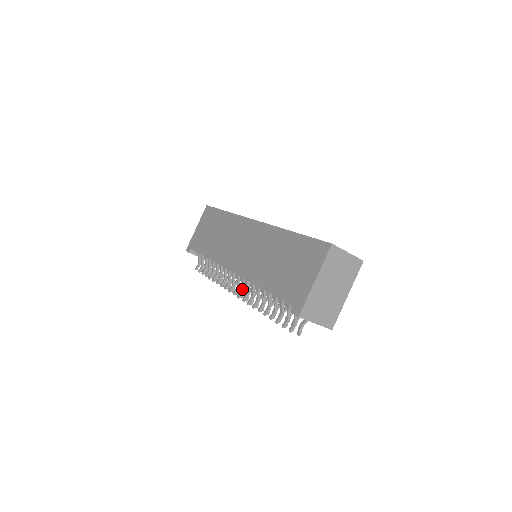
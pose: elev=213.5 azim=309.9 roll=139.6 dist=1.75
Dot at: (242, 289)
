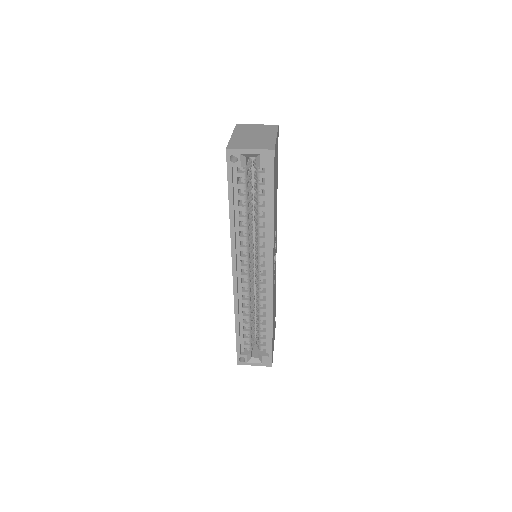
Dot at: occluded
